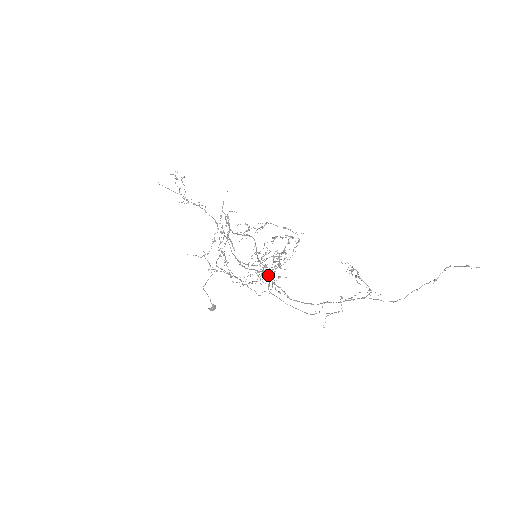
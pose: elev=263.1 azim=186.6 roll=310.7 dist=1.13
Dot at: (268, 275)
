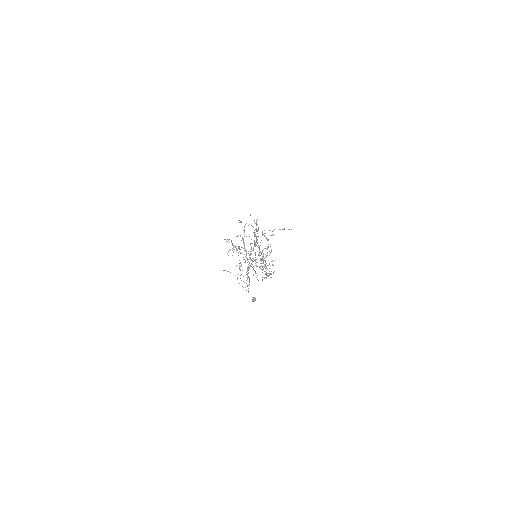
Dot at: (247, 267)
